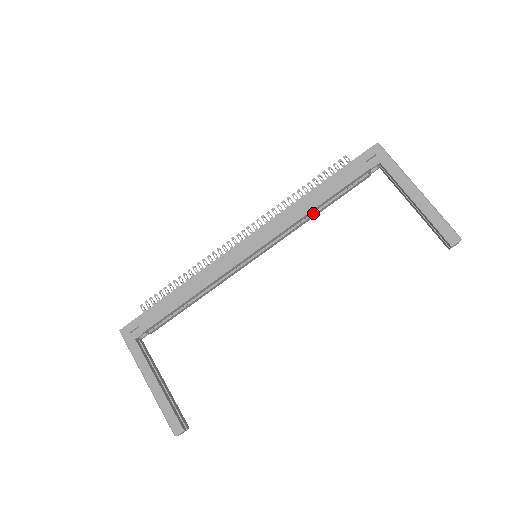
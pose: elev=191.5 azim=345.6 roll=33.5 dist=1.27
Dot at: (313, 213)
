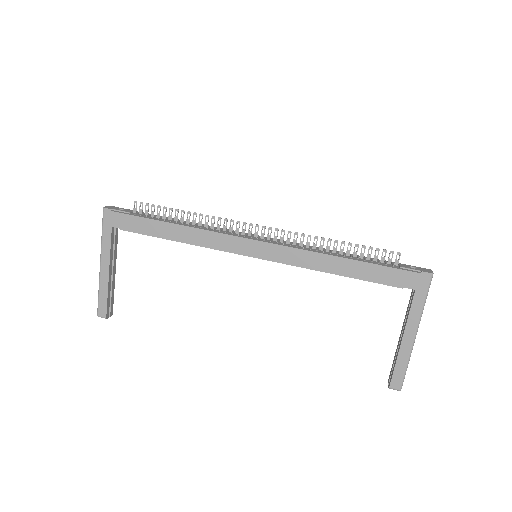
Dot at: occluded
